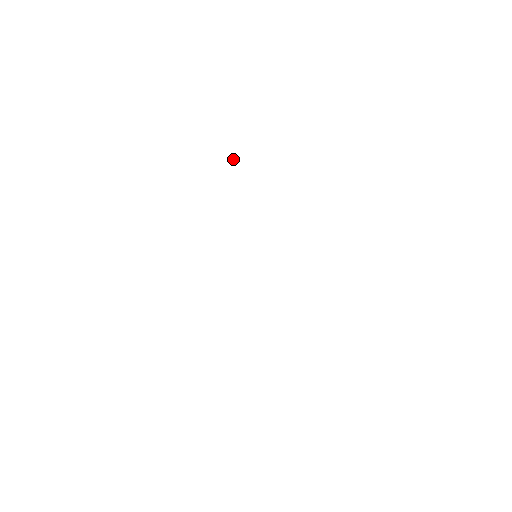
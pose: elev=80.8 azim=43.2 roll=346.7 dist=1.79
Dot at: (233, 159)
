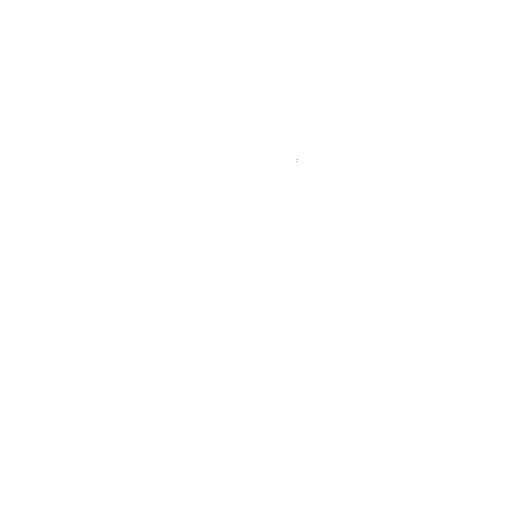
Dot at: occluded
